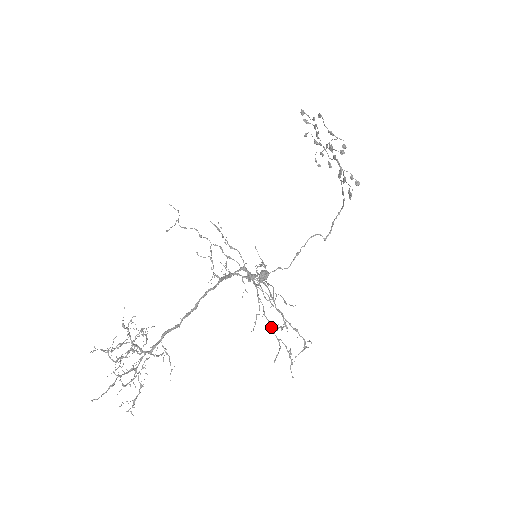
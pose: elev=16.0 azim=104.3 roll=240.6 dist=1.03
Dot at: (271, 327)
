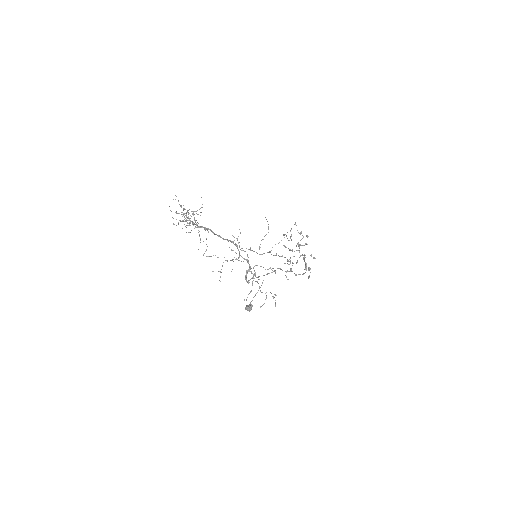
Dot at: (260, 290)
